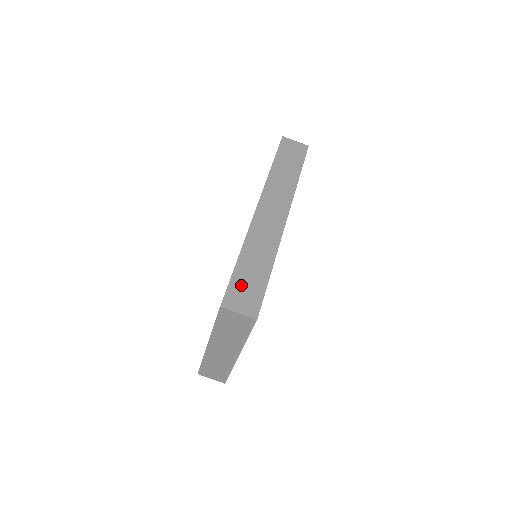
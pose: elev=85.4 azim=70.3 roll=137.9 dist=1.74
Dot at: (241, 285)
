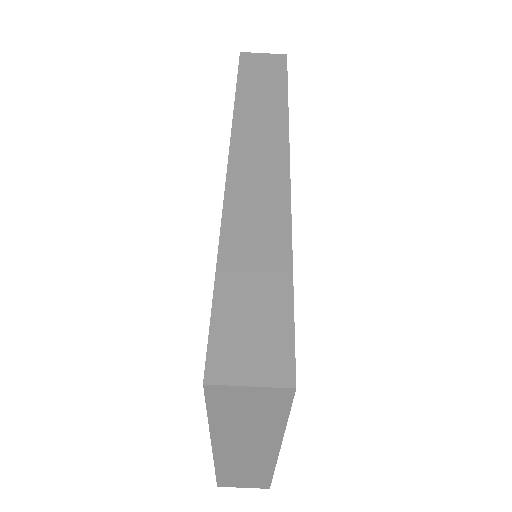
Dot at: (237, 319)
